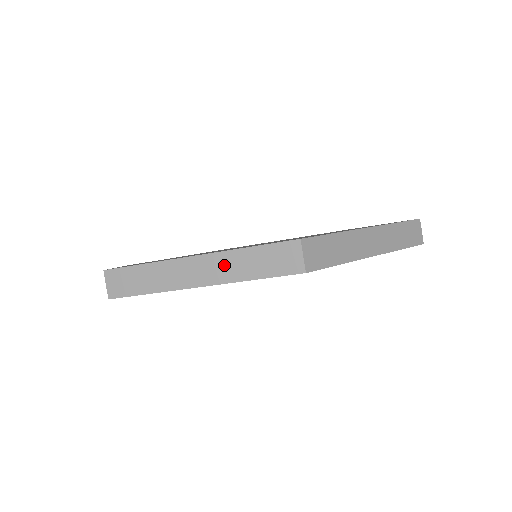
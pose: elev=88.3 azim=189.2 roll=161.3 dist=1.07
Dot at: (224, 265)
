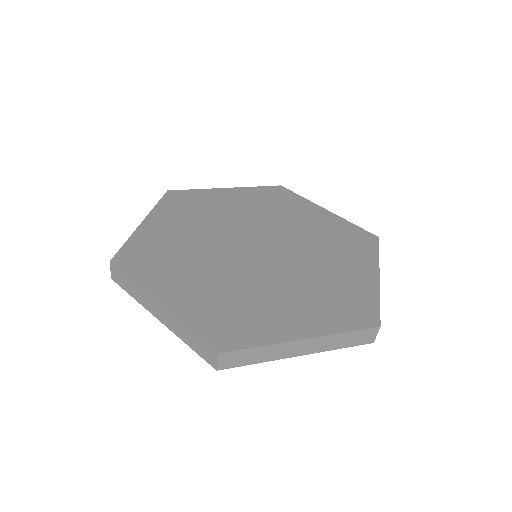
Dot at: (324, 343)
